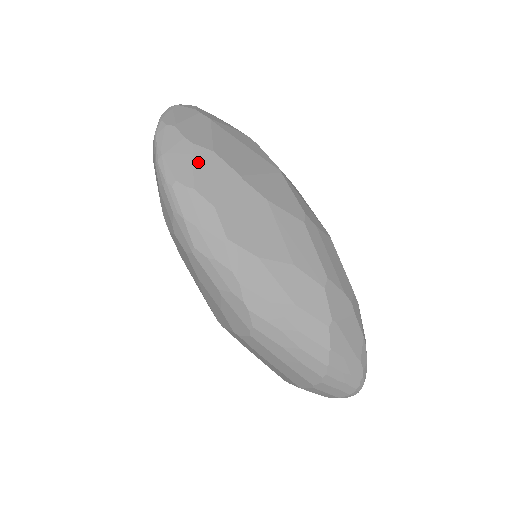
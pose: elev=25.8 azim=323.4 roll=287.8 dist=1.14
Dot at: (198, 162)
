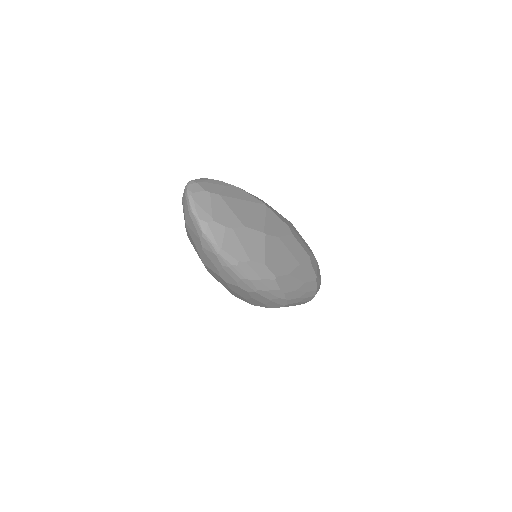
Dot at: (242, 240)
